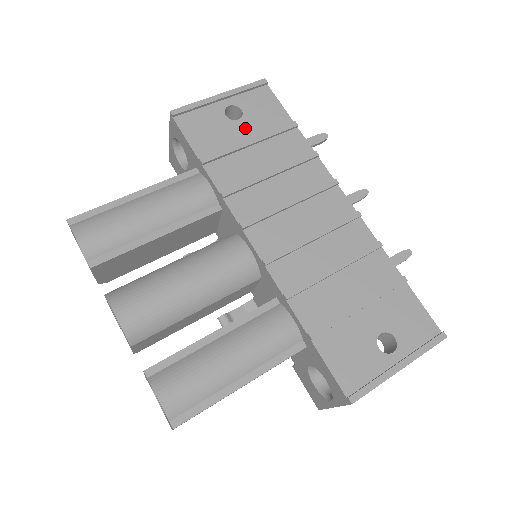
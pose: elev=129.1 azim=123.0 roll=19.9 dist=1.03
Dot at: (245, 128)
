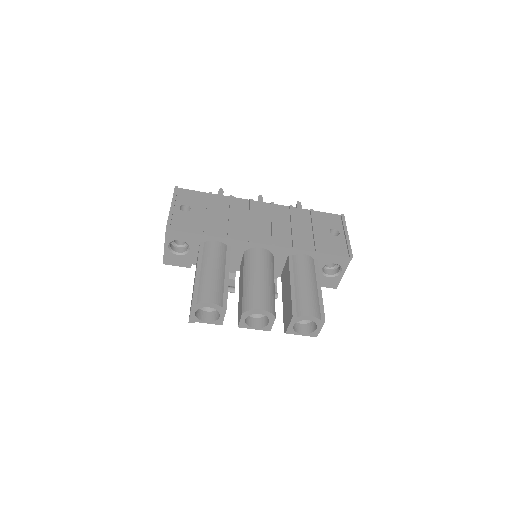
Dot at: (197, 210)
